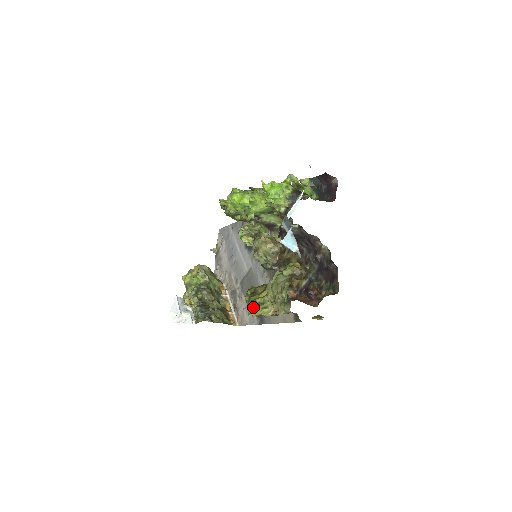
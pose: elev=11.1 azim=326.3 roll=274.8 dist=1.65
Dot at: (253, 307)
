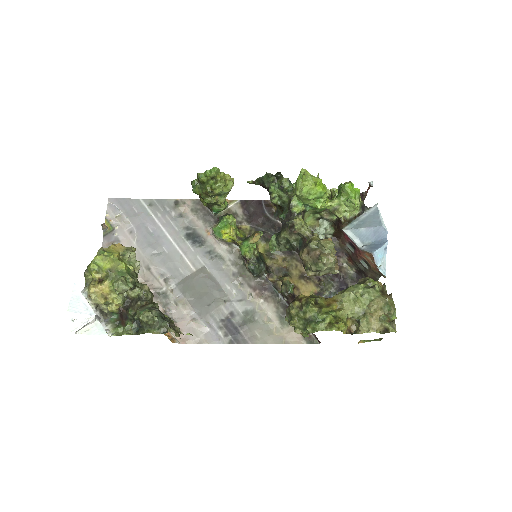
Dot at: (332, 321)
